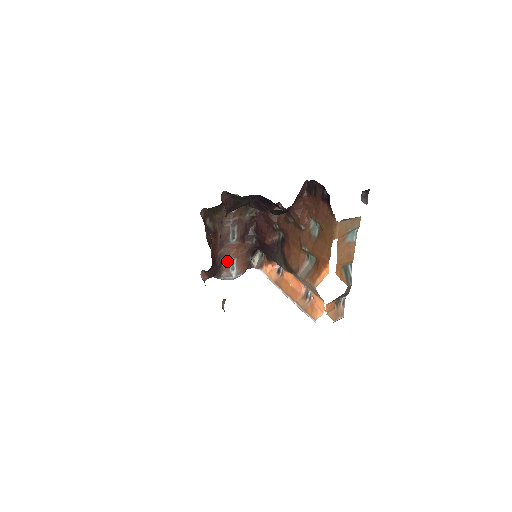
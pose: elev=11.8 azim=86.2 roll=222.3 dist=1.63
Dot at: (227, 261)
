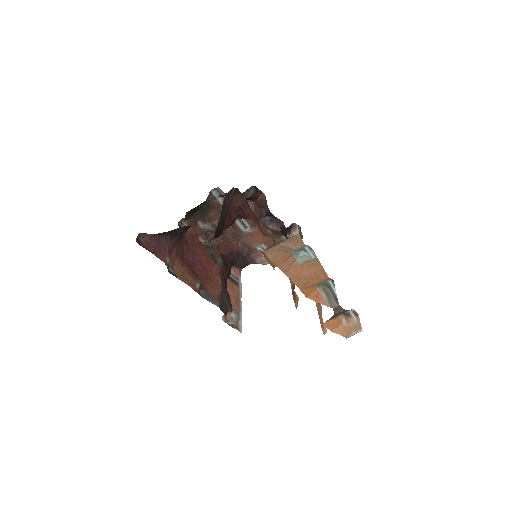
Dot at: (254, 249)
